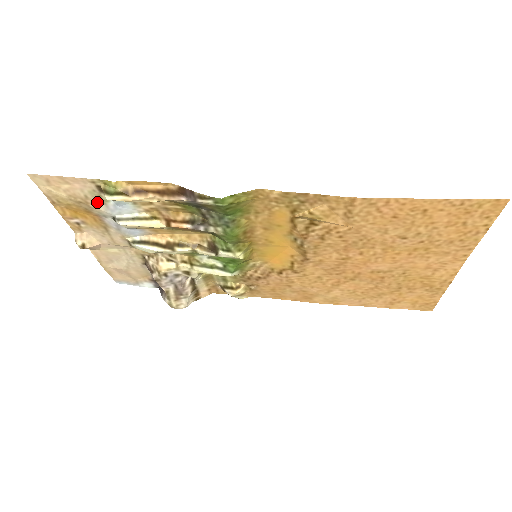
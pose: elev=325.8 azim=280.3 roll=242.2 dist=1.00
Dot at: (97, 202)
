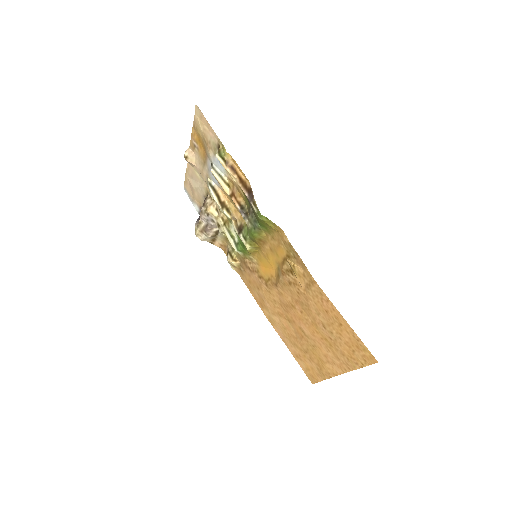
Dot at: (212, 150)
